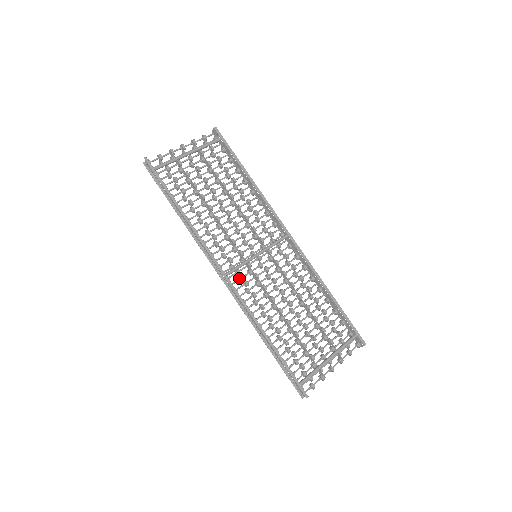
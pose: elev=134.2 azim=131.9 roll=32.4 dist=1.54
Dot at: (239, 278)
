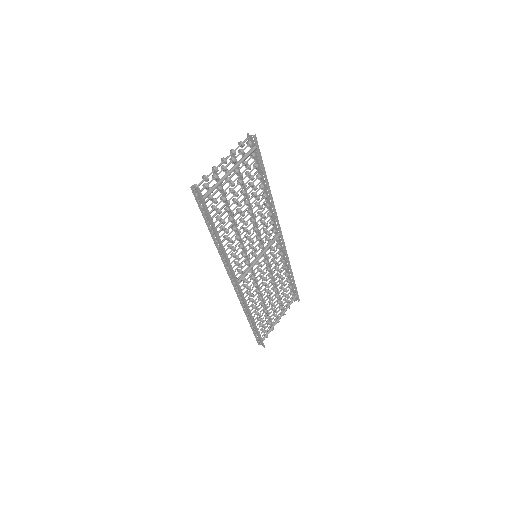
Dot at: (244, 280)
